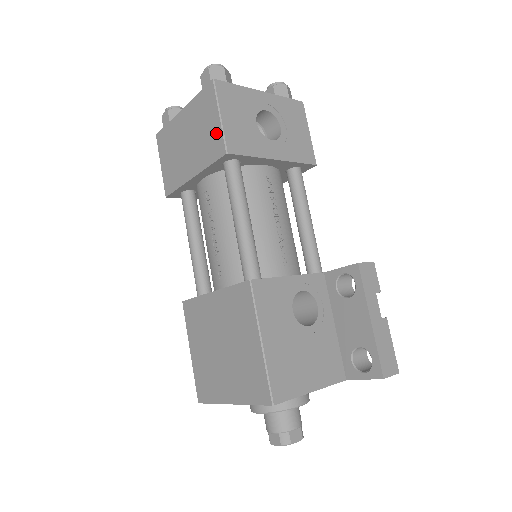
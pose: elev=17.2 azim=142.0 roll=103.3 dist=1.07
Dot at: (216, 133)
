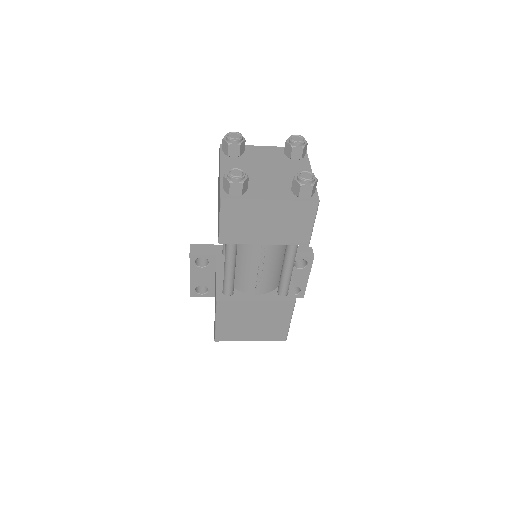
Dot at: (305, 232)
